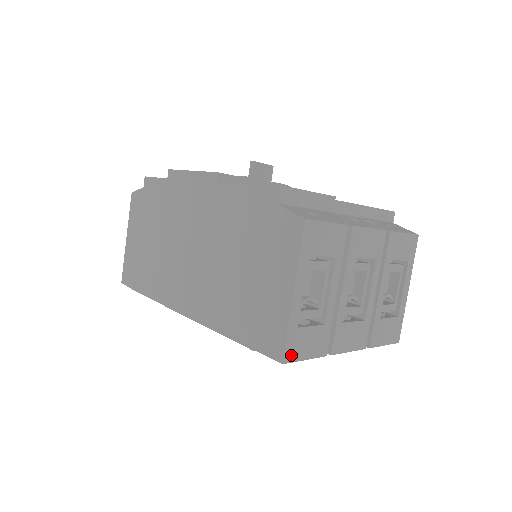
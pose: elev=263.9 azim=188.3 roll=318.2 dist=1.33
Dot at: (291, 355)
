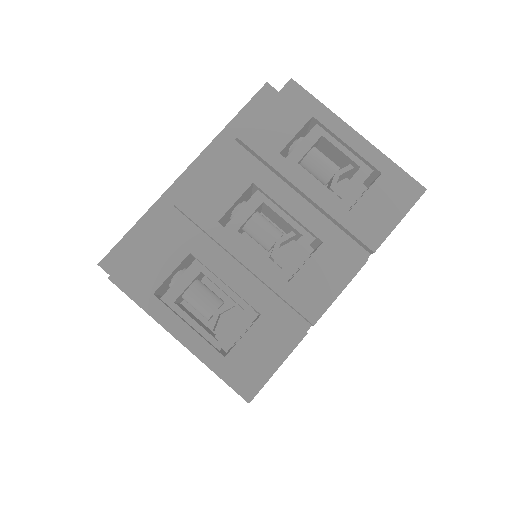
Dot at: (250, 385)
